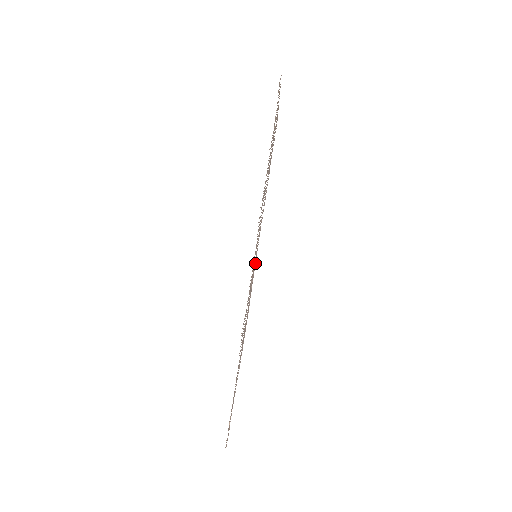
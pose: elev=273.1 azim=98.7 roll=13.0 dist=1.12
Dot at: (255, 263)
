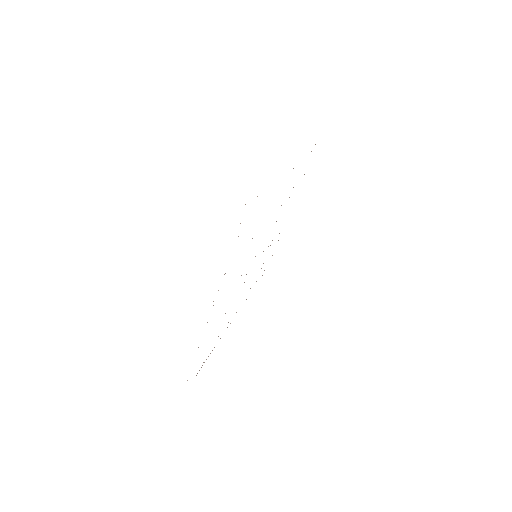
Dot at: occluded
